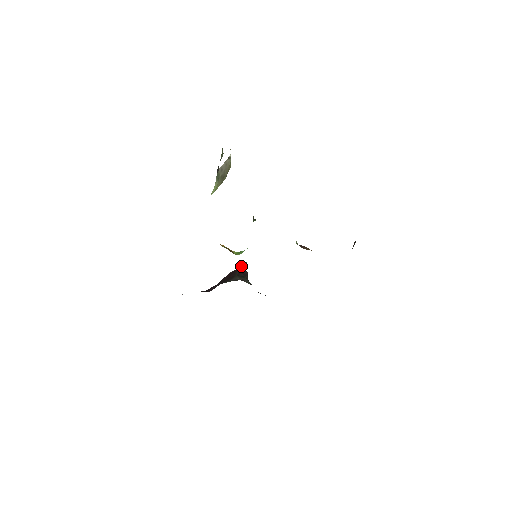
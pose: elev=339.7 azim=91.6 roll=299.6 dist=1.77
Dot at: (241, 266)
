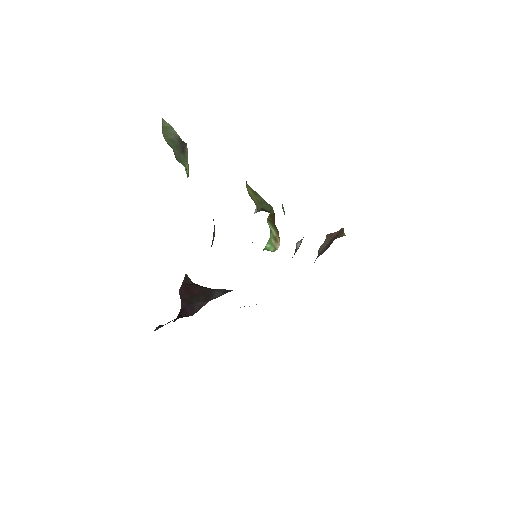
Dot at: (186, 279)
